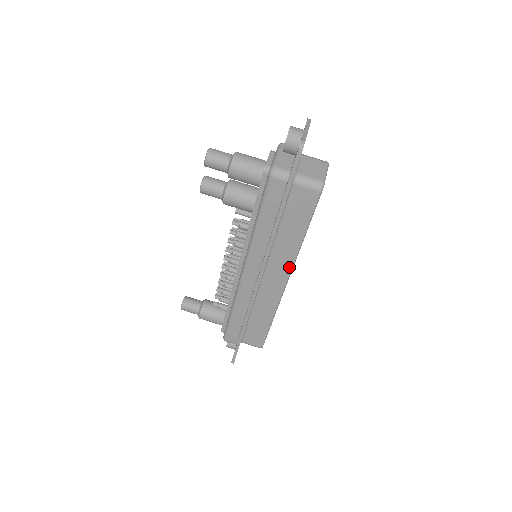
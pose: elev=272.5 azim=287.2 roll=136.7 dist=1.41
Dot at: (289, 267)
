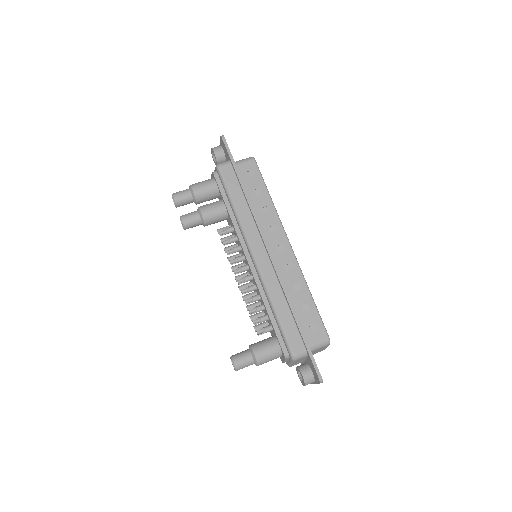
Dot at: (281, 229)
